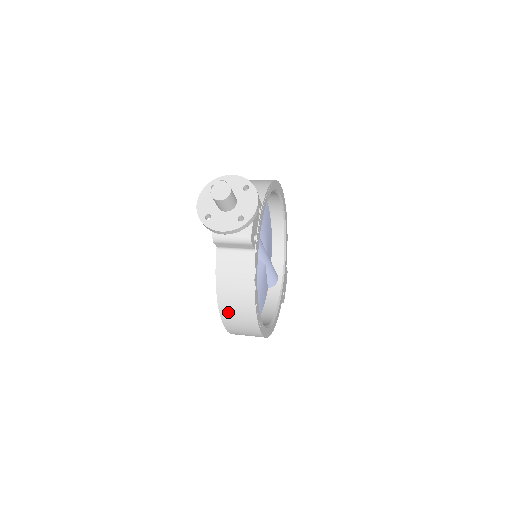
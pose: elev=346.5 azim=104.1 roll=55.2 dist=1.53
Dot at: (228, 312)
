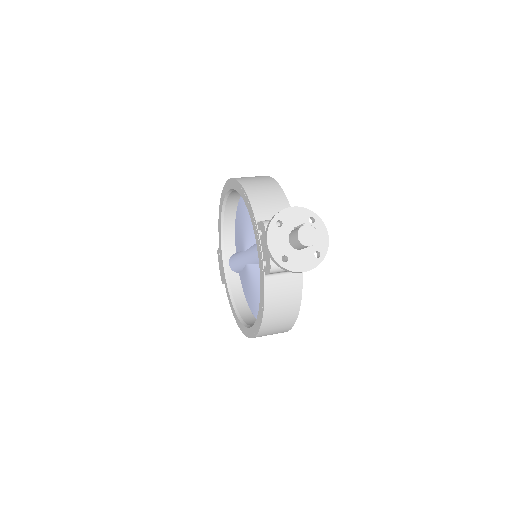
Dot at: (268, 327)
